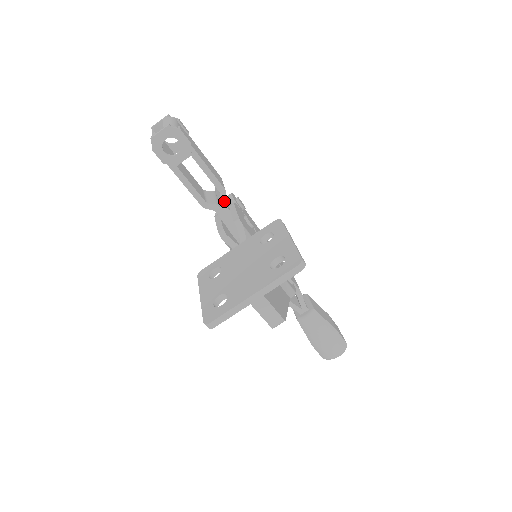
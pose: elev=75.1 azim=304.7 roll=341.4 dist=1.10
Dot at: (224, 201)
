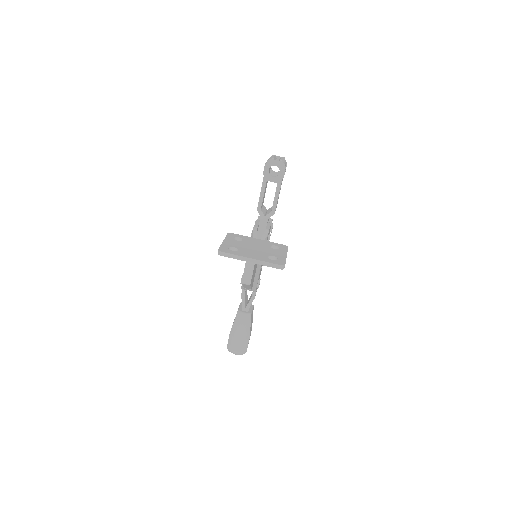
Dot at: (269, 217)
